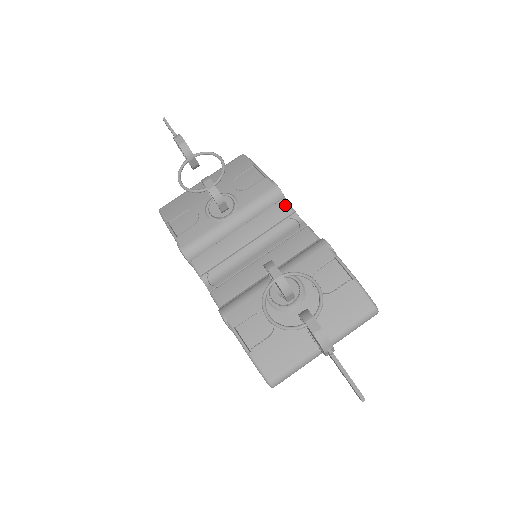
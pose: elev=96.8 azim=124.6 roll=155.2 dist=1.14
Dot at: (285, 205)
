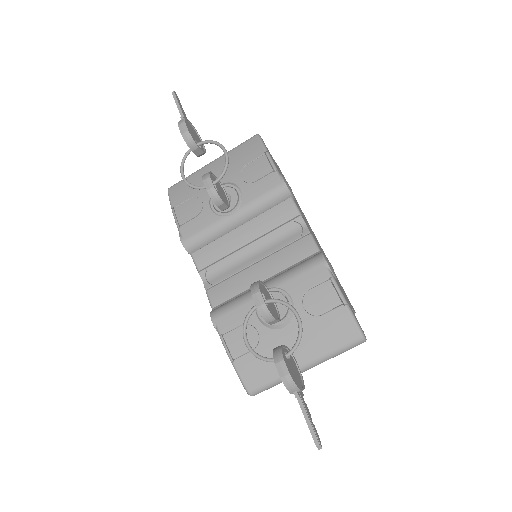
Dot at: (291, 206)
